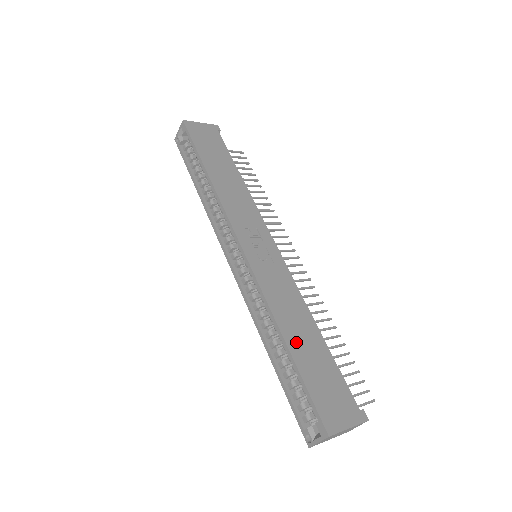
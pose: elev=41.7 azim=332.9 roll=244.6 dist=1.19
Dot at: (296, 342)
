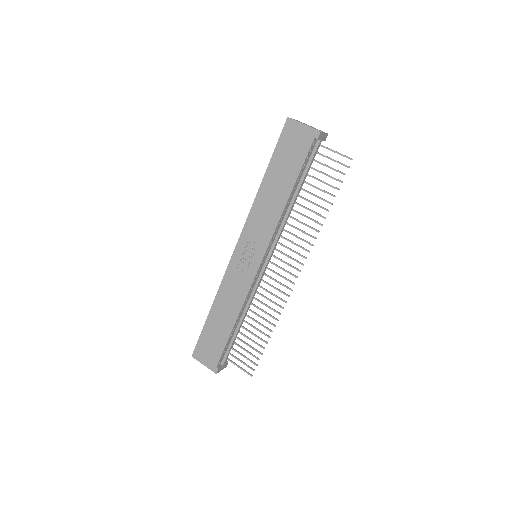
Dot at: (215, 316)
